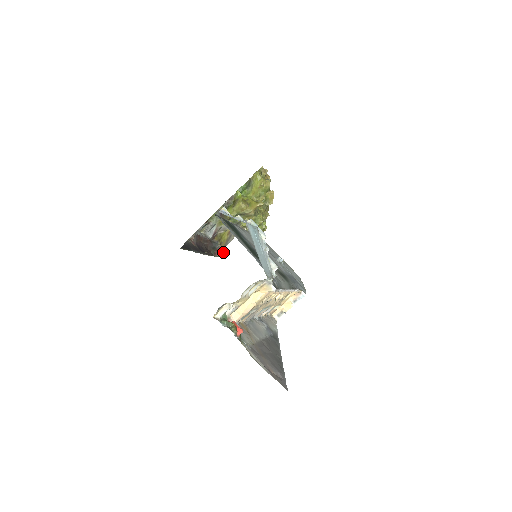
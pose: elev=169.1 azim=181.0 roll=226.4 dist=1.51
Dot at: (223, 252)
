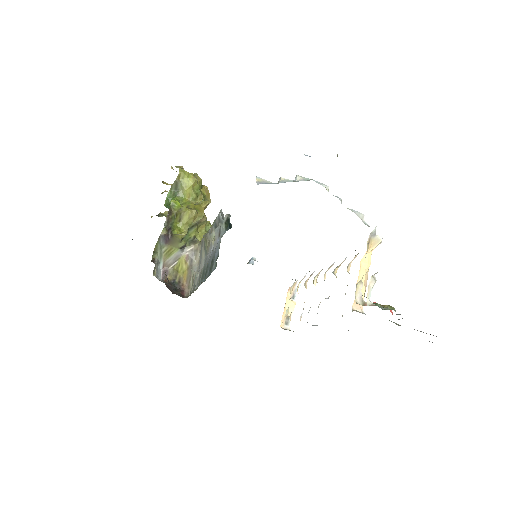
Dot at: (190, 287)
